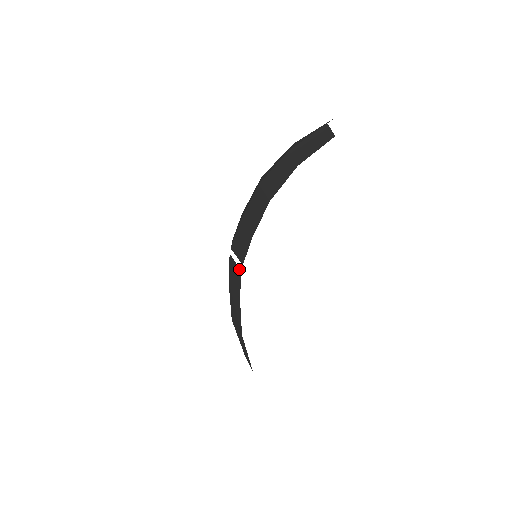
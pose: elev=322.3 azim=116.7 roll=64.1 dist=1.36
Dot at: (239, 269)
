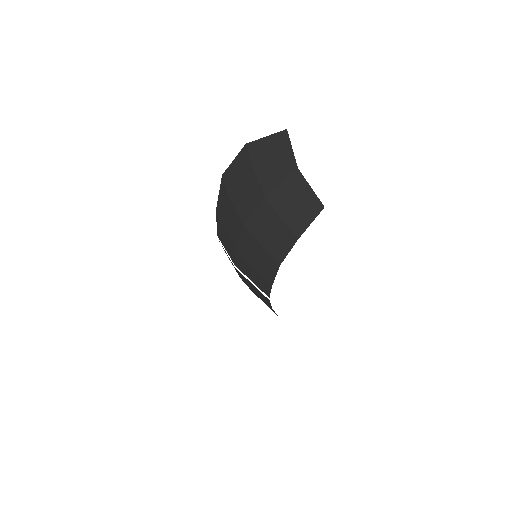
Dot at: occluded
